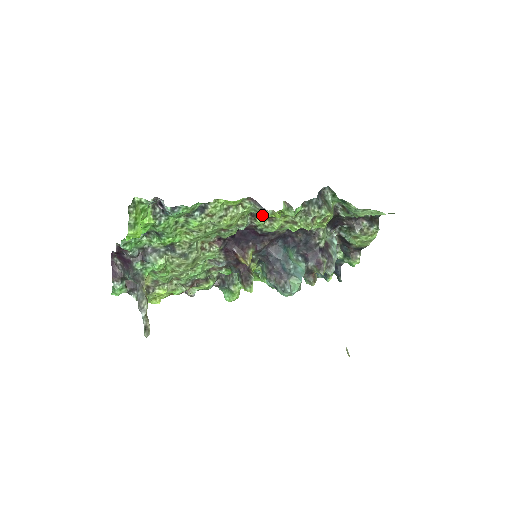
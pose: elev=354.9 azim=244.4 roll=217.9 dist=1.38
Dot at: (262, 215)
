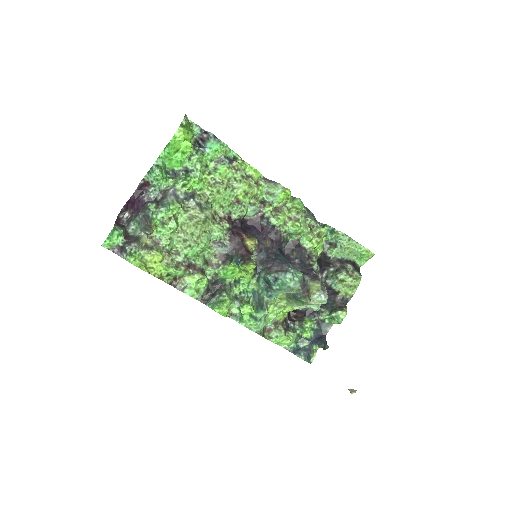
Dot at: (273, 195)
